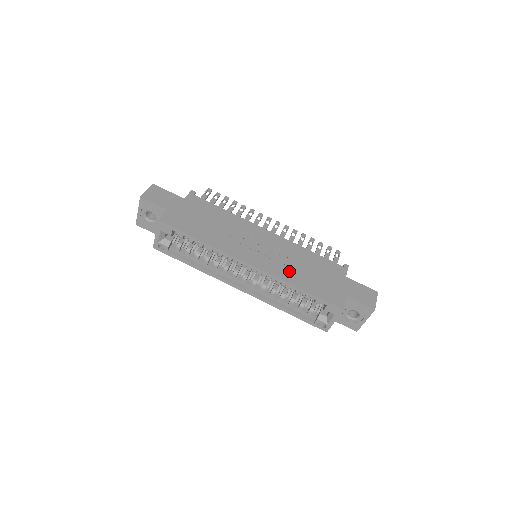
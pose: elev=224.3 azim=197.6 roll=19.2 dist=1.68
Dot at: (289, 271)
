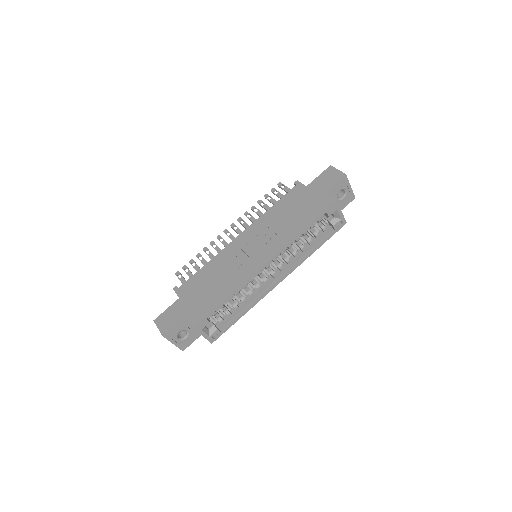
Dot at: (284, 232)
